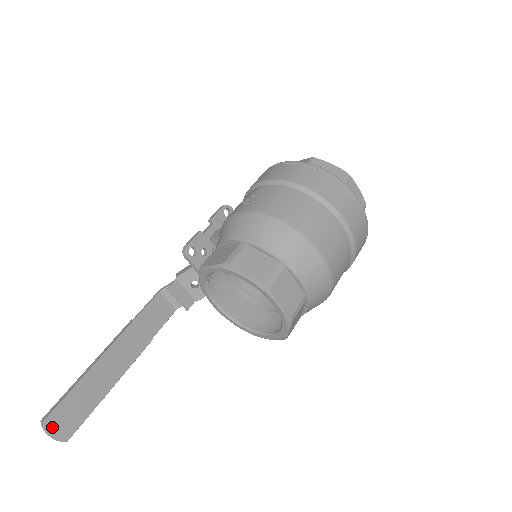
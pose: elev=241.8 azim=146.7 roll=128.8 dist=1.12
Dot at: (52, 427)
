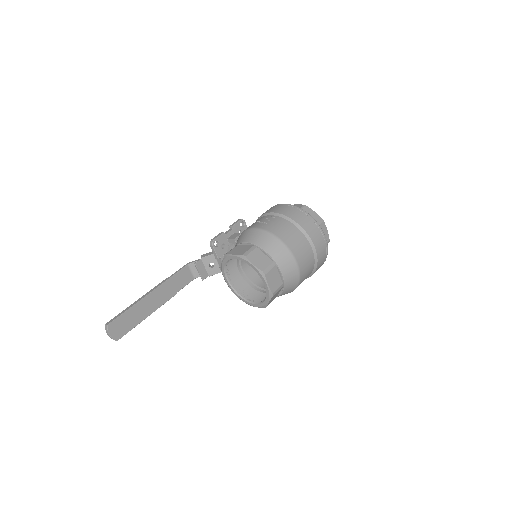
Dot at: (111, 329)
